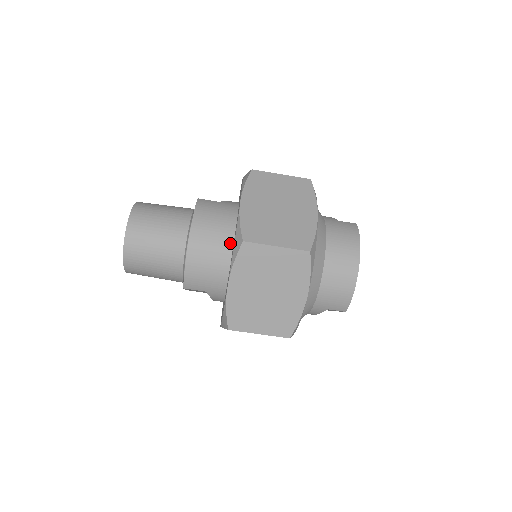
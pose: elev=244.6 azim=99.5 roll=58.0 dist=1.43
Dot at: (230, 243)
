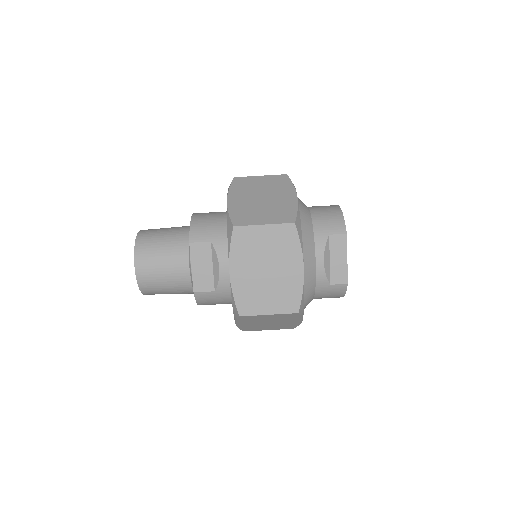
Dot at: occluded
